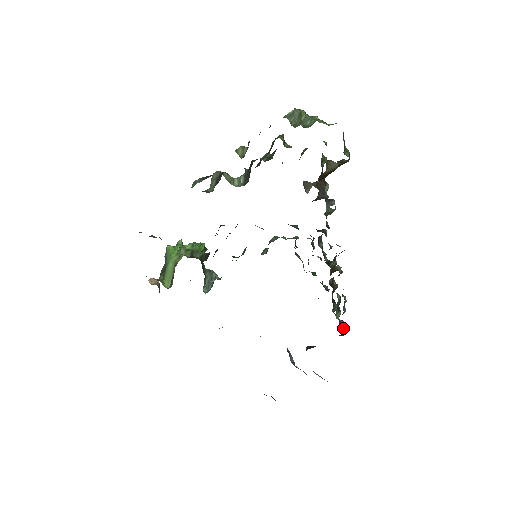
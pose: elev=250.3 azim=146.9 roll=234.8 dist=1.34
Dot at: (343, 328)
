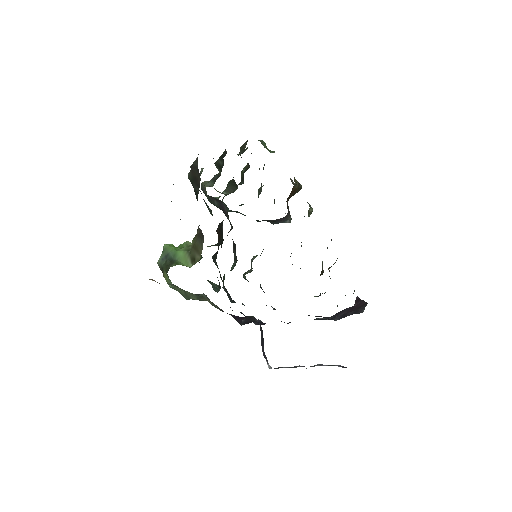
Dot at: occluded
